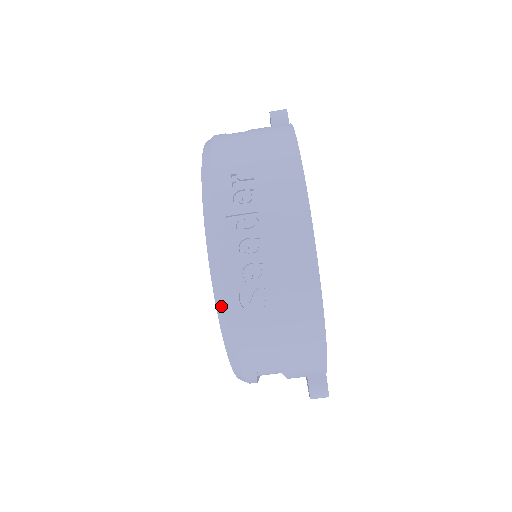
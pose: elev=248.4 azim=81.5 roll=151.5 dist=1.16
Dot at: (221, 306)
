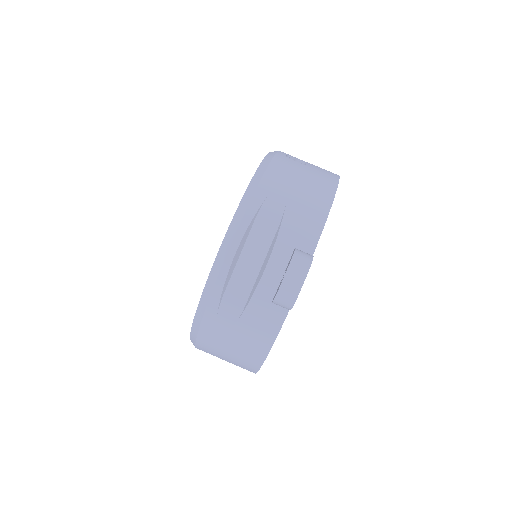
Dot at: (272, 153)
